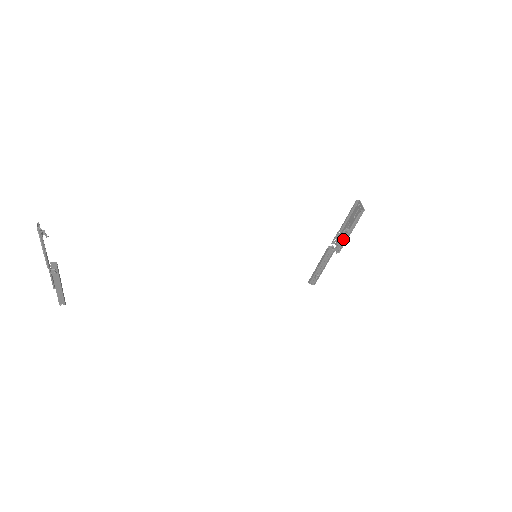
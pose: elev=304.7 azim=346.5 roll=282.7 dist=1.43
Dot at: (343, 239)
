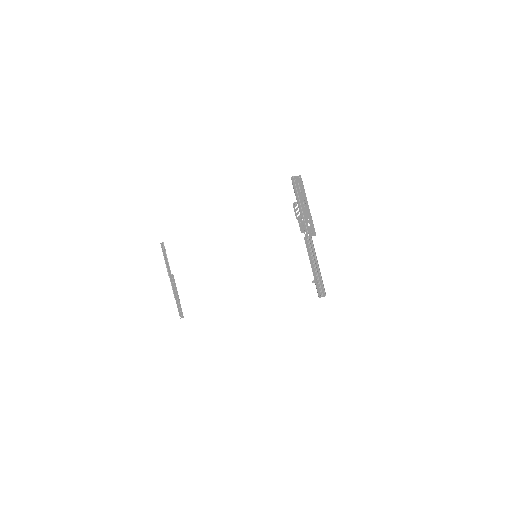
Dot at: (300, 216)
